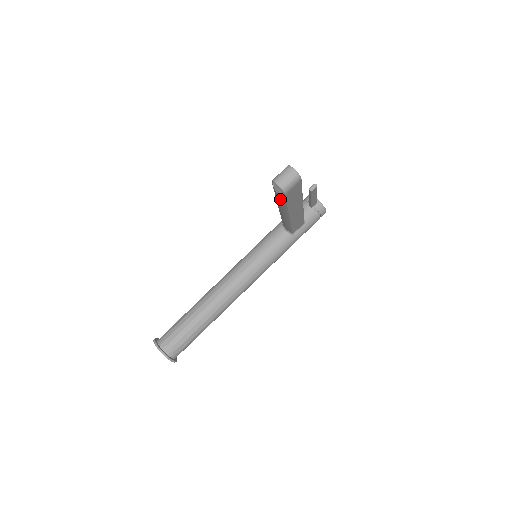
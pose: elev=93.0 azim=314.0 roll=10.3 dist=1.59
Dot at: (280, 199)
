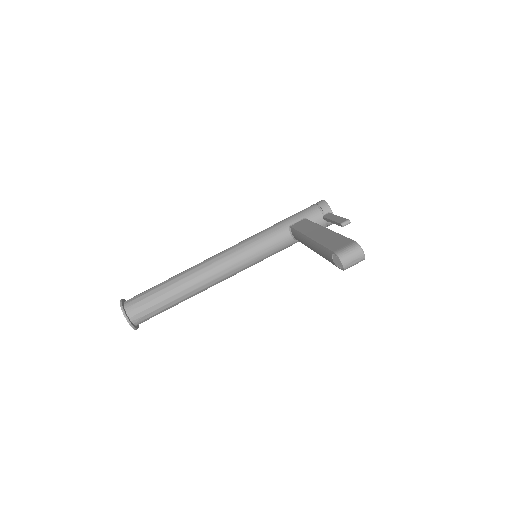
Dot at: (328, 258)
